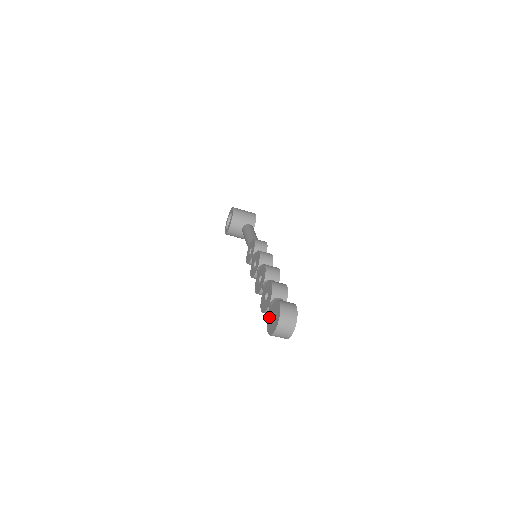
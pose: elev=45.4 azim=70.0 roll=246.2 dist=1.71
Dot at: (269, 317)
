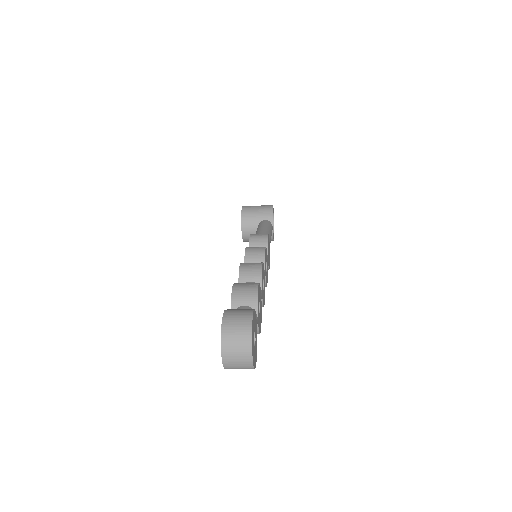
Dot at: occluded
